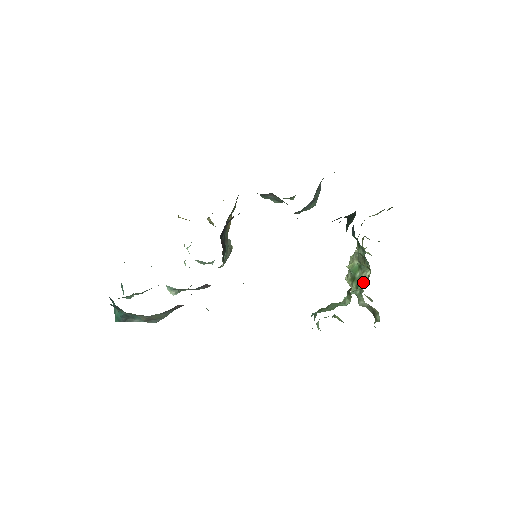
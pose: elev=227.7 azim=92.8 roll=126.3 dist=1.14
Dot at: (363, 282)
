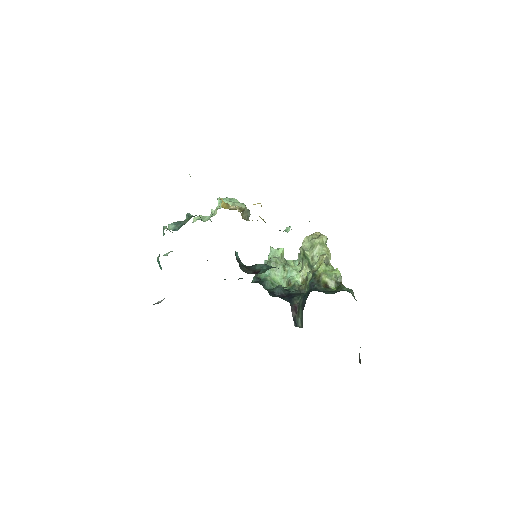
Dot at: (301, 275)
